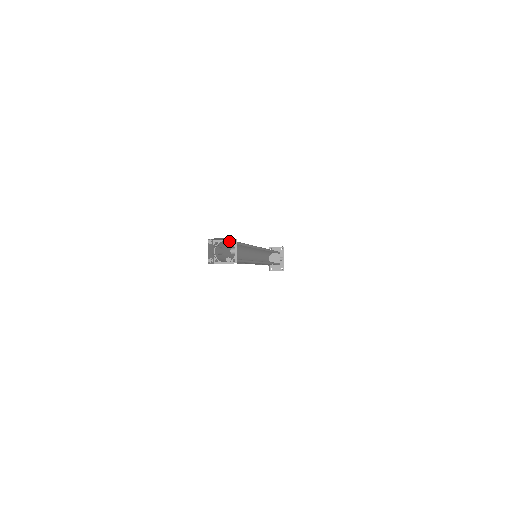
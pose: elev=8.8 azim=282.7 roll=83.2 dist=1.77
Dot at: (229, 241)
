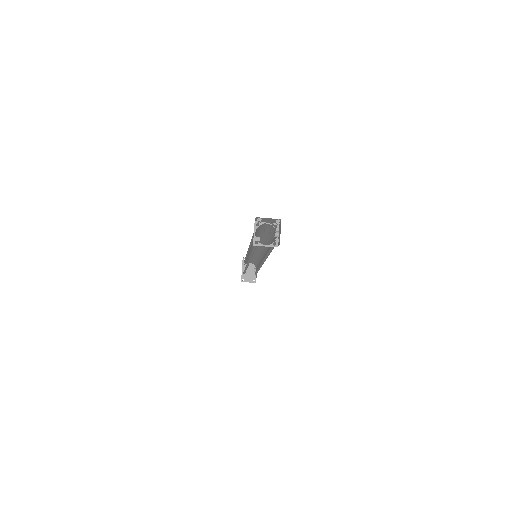
Dot at: (279, 222)
